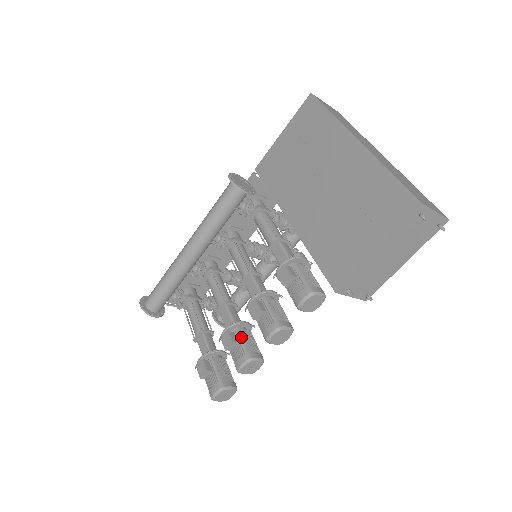
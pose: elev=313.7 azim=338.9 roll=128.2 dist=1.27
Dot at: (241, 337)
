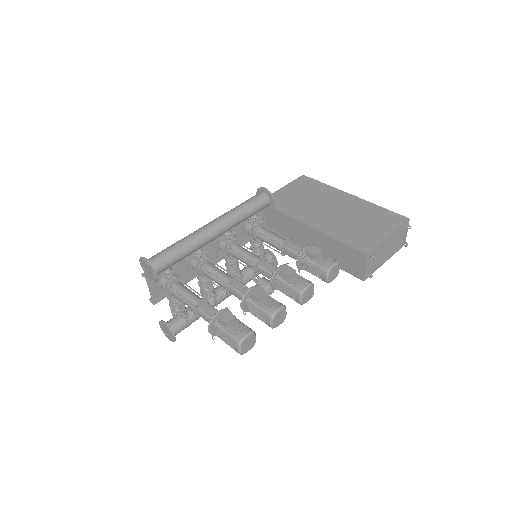
Dot at: (267, 295)
